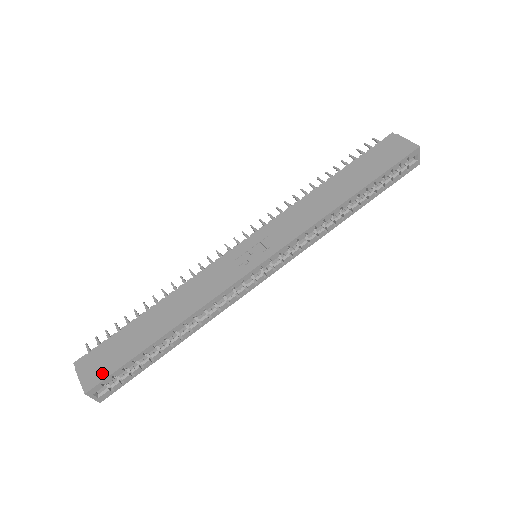
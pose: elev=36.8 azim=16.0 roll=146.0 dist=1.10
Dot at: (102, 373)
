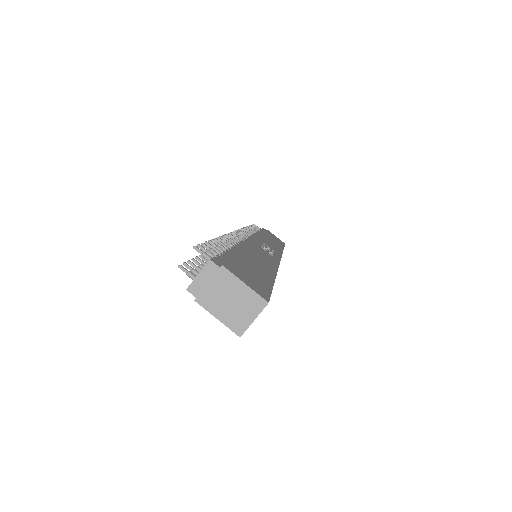
Dot at: (262, 287)
